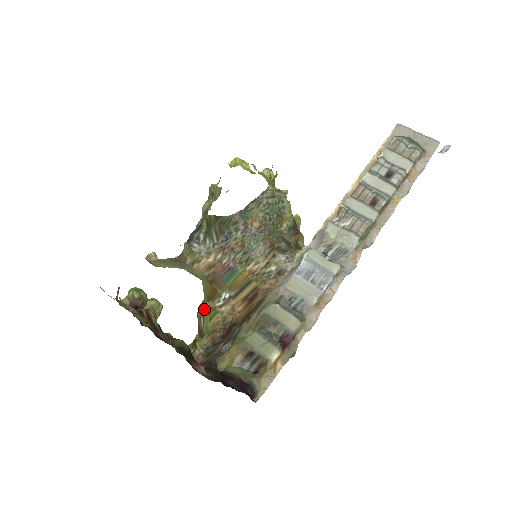
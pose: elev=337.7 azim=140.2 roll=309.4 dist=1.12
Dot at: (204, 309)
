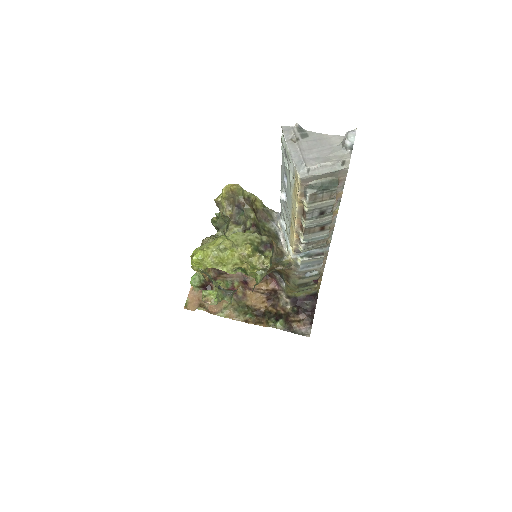
Dot at: occluded
